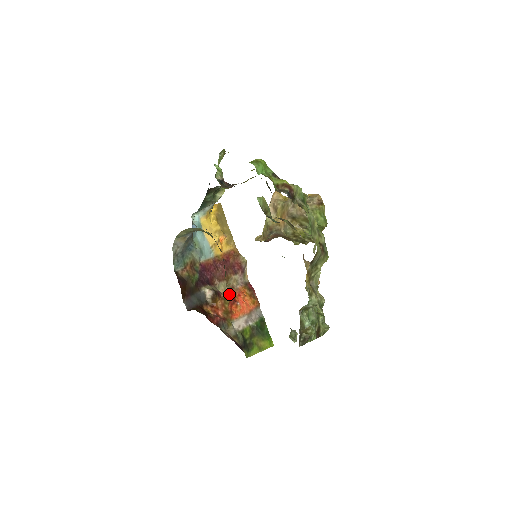
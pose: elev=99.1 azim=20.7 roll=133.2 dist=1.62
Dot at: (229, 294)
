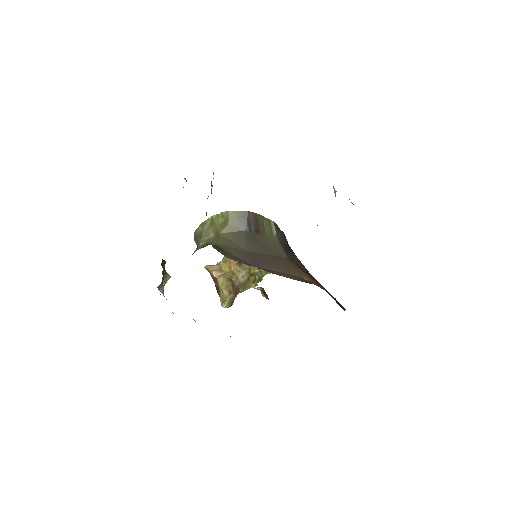
Dot at: occluded
